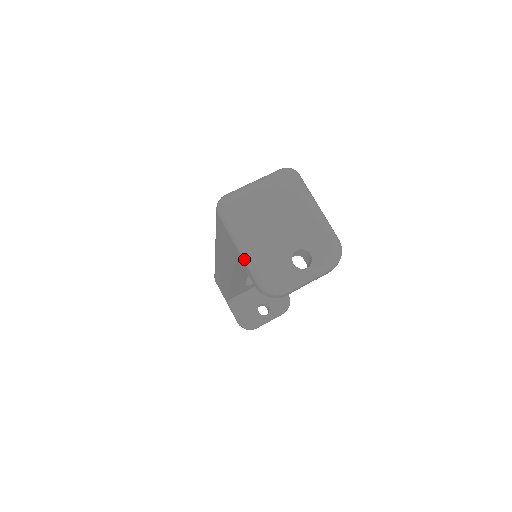
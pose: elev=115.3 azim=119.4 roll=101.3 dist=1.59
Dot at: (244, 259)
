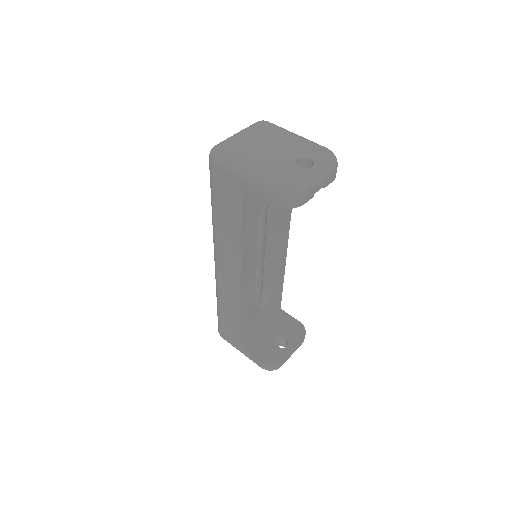
Dot at: (252, 181)
